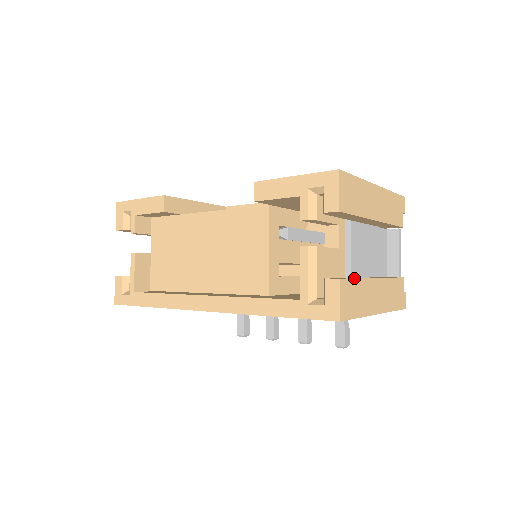
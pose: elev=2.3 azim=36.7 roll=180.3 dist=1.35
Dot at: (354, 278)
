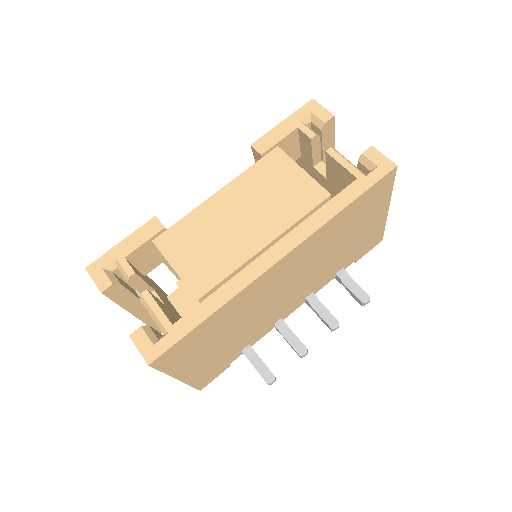
Dot at: occluded
